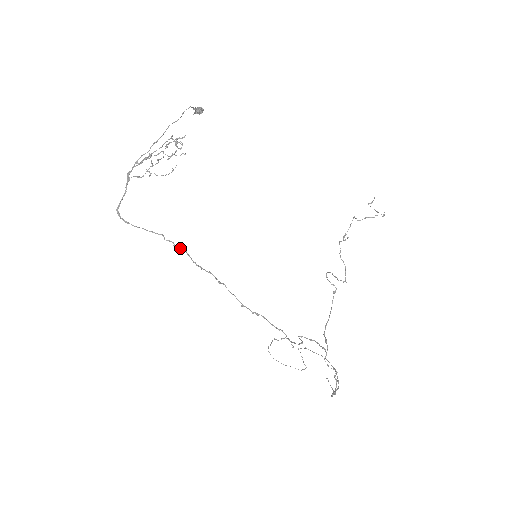
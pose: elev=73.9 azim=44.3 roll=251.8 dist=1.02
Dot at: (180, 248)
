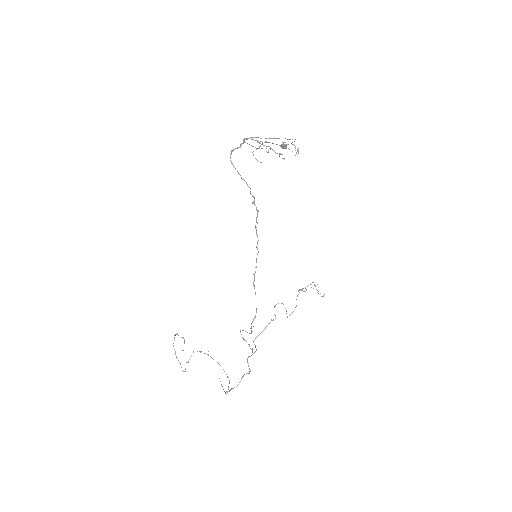
Dot at: occluded
